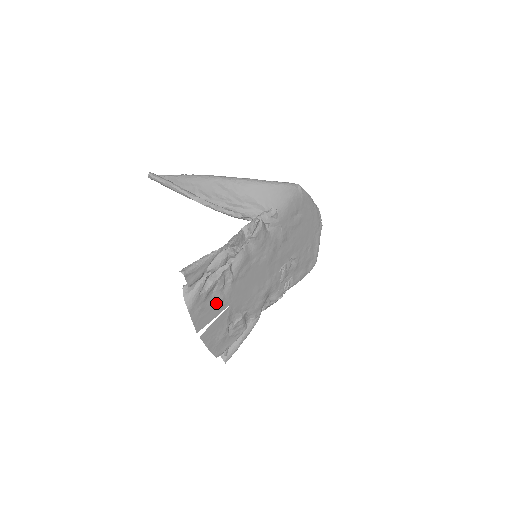
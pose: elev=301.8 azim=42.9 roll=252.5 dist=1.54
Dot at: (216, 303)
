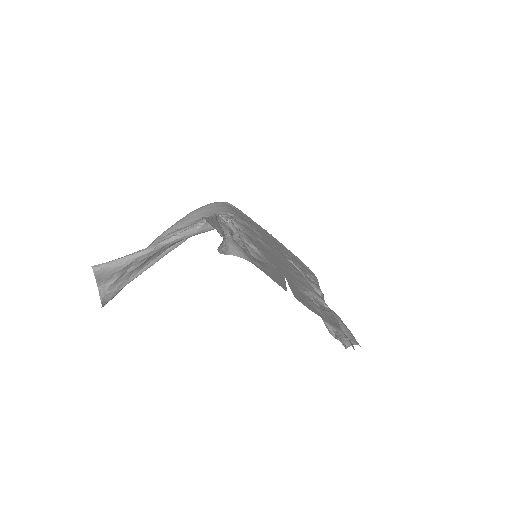
Dot at: (268, 267)
